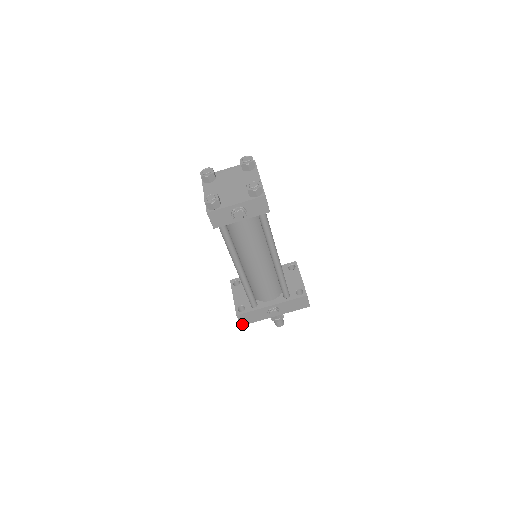
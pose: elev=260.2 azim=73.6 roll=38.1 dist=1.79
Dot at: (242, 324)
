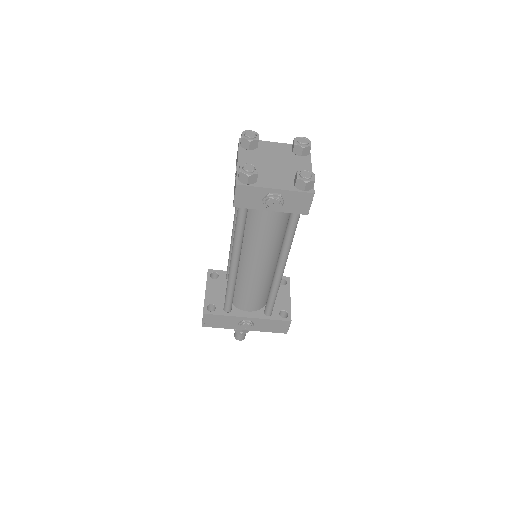
Dot at: (204, 325)
